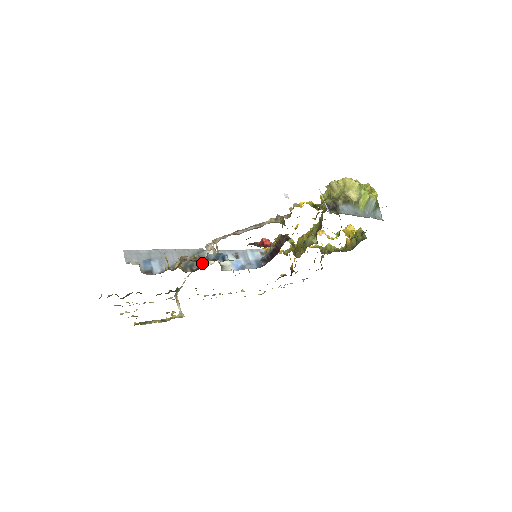
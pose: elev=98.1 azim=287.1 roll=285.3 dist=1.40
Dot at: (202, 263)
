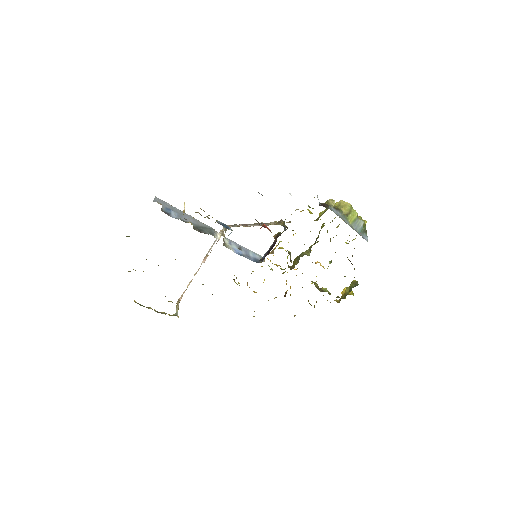
Dot at: (210, 234)
